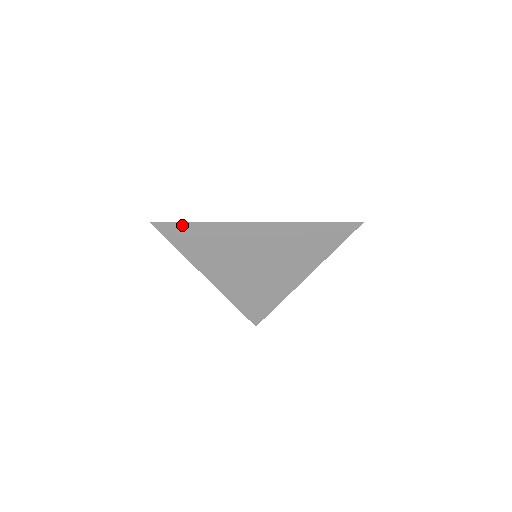
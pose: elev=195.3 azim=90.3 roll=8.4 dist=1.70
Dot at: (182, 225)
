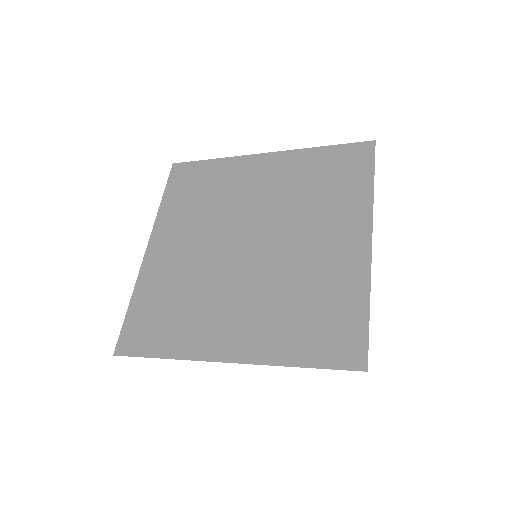
Dot at: (147, 355)
